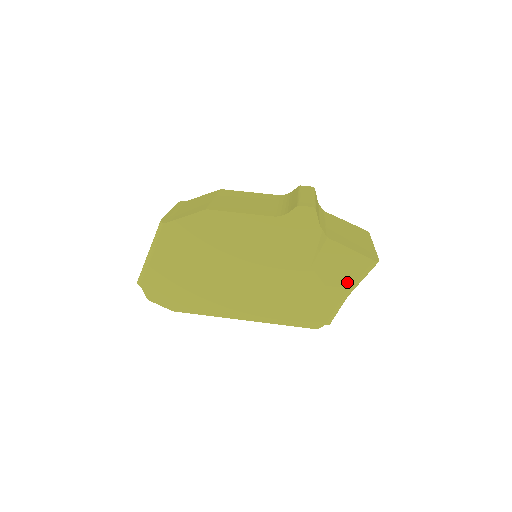
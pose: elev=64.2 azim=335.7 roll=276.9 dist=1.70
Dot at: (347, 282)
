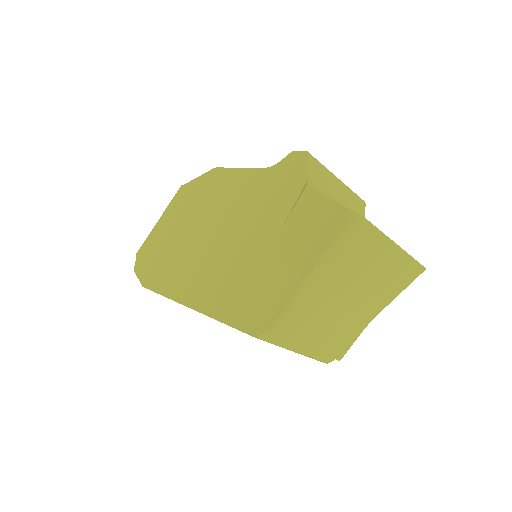
Dot at: (313, 254)
